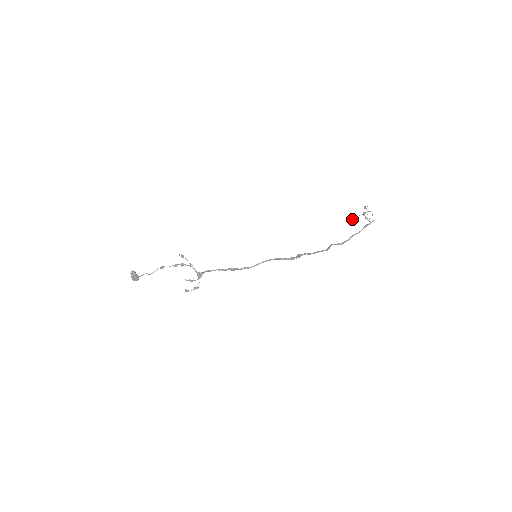
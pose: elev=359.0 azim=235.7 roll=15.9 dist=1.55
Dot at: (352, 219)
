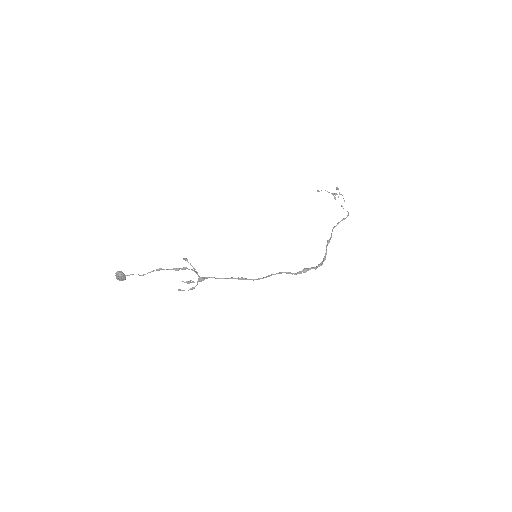
Dot at: (317, 190)
